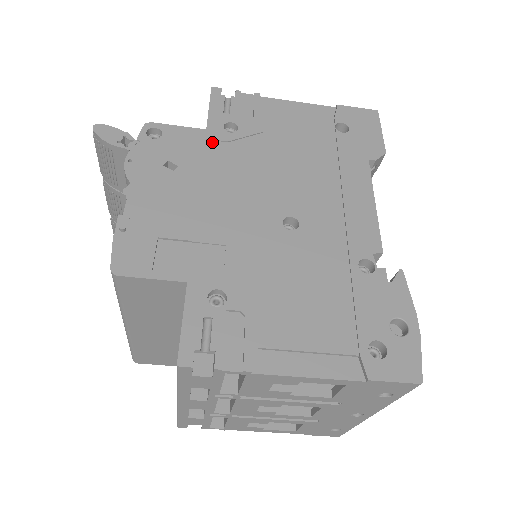
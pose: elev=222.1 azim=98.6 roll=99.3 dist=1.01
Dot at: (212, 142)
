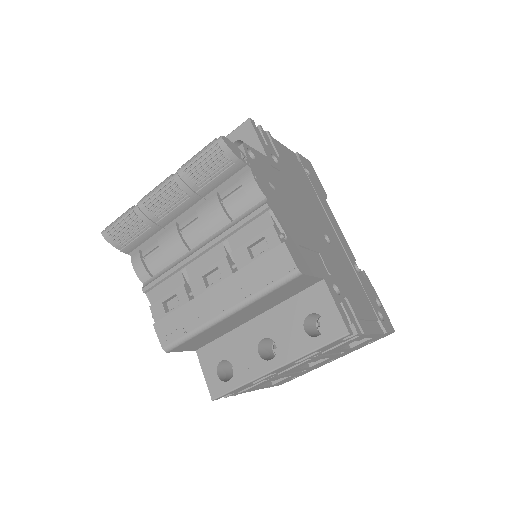
Dot at: (274, 169)
